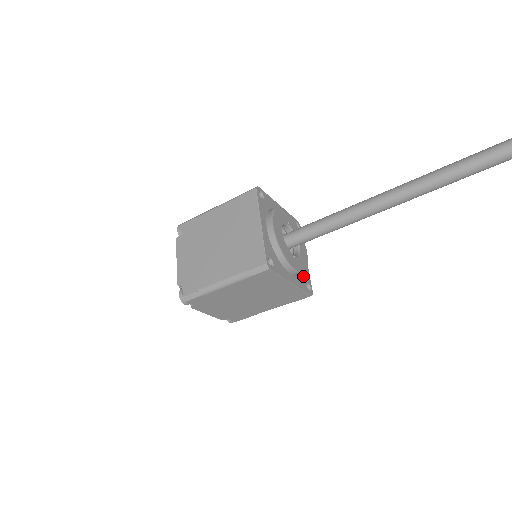
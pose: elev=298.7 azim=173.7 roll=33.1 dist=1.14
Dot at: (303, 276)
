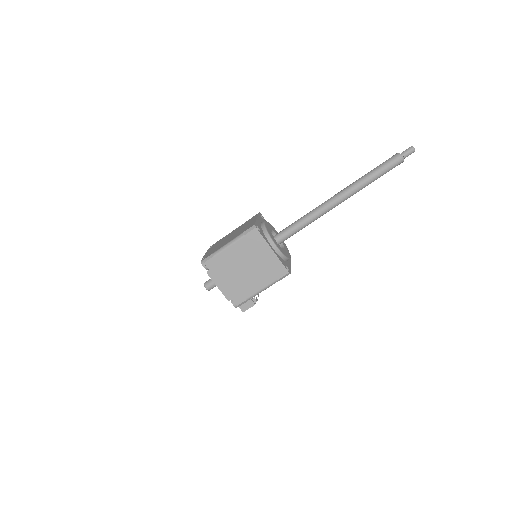
Dot at: (284, 262)
